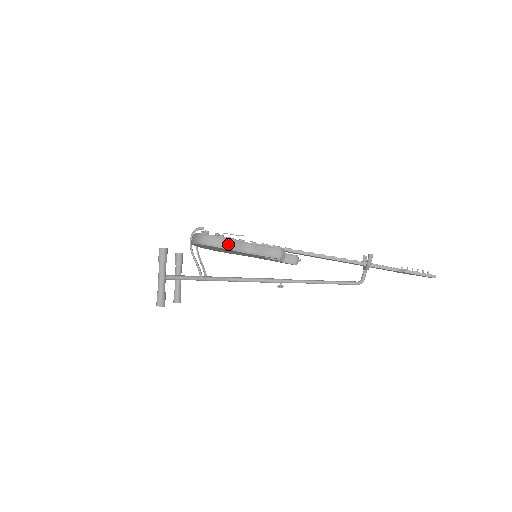
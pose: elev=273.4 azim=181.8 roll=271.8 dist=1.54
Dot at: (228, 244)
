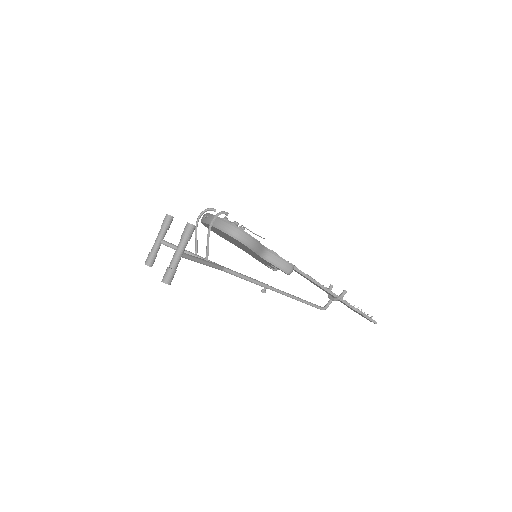
Dot at: (255, 246)
